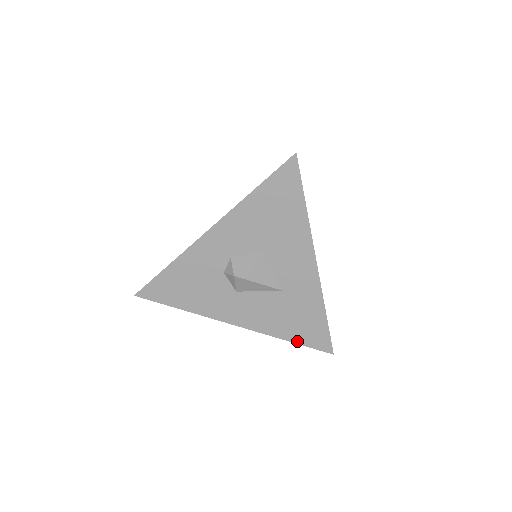
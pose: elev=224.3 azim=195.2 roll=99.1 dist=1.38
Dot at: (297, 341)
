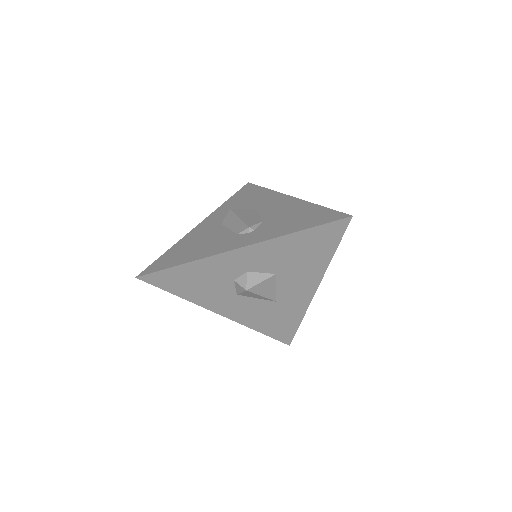
Dot at: (267, 333)
